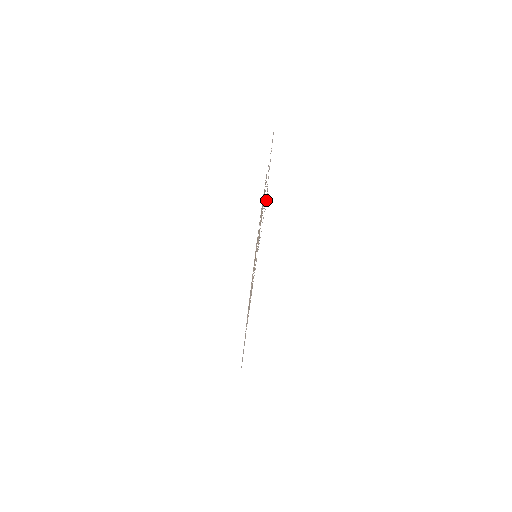
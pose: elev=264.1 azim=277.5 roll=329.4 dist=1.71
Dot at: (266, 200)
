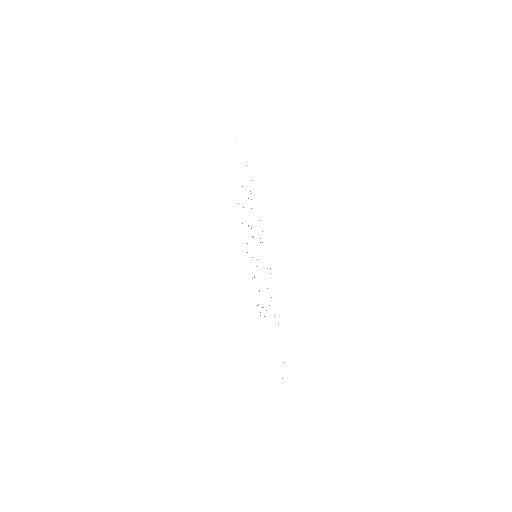
Dot at: occluded
